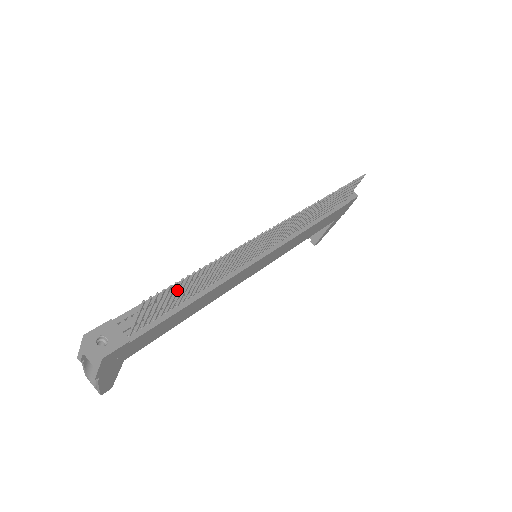
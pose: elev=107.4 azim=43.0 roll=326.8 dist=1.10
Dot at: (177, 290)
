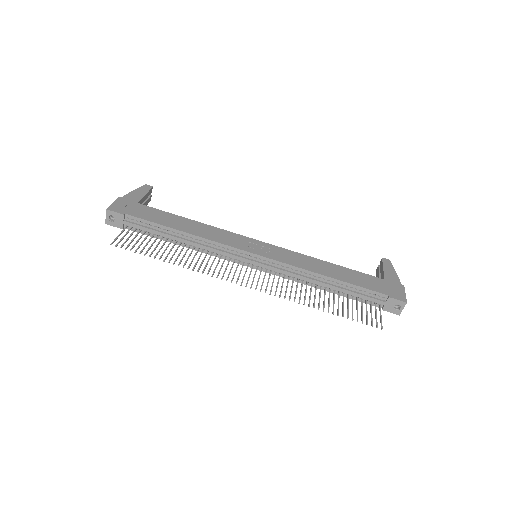
Dot at: (144, 248)
